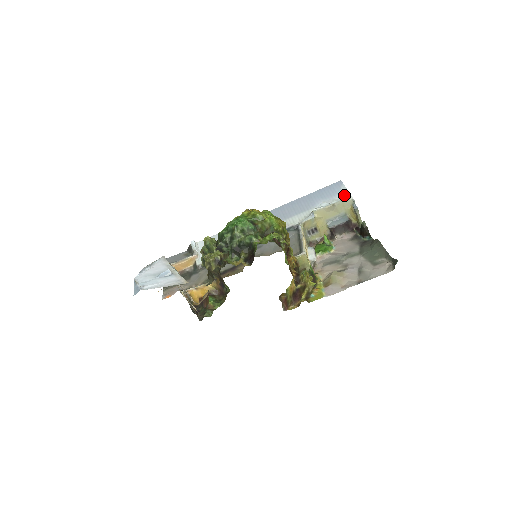
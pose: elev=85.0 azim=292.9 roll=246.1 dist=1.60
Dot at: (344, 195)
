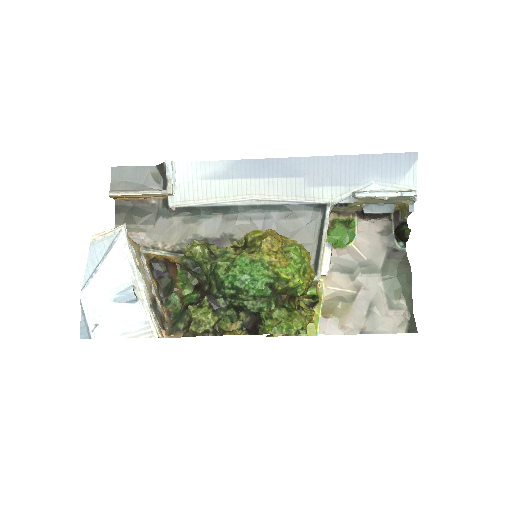
Dot at: (408, 184)
